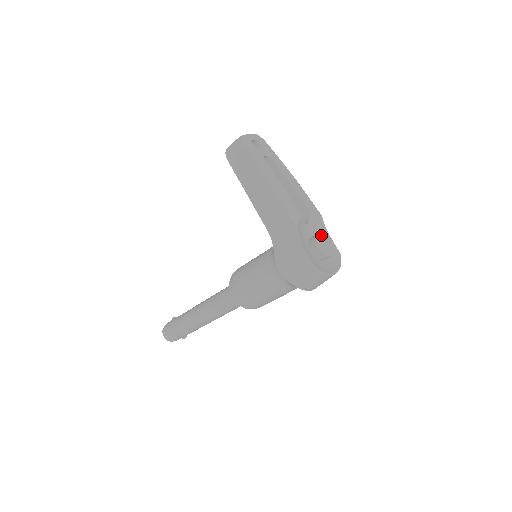
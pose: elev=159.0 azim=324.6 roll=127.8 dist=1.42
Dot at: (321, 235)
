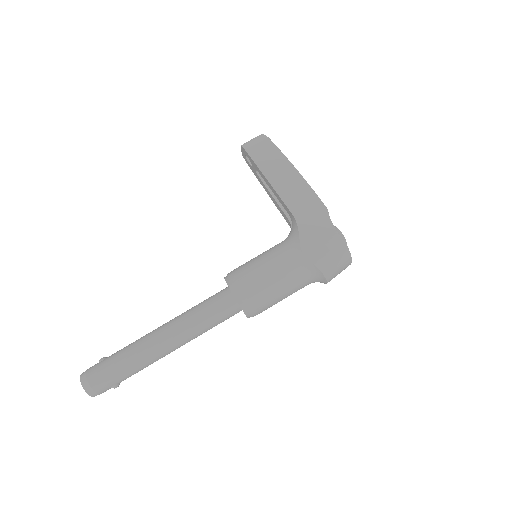
Dot at: occluded
